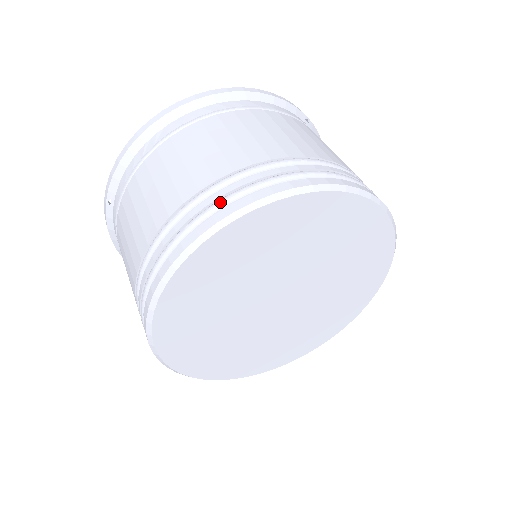
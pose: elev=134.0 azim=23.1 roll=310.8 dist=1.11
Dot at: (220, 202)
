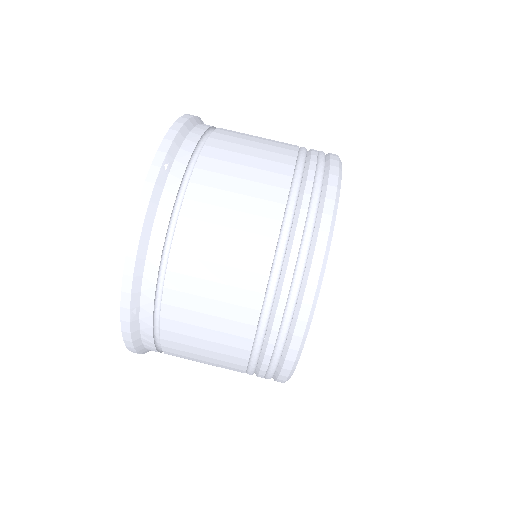
Dot at: (276, 361)
